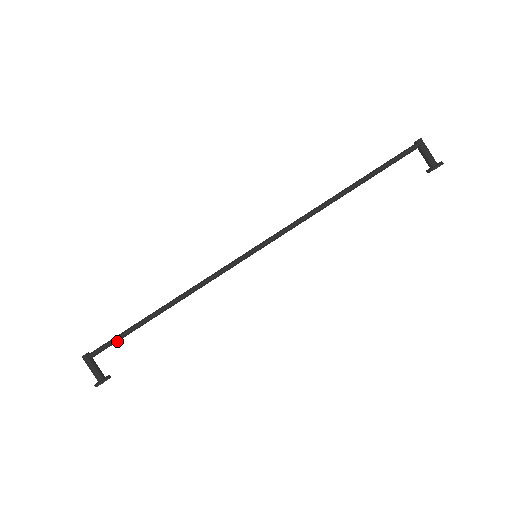
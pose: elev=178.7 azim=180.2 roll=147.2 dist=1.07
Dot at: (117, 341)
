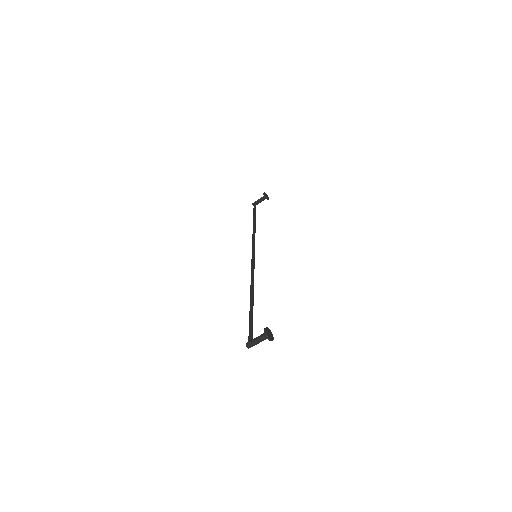
Dot at: (252, 324)
